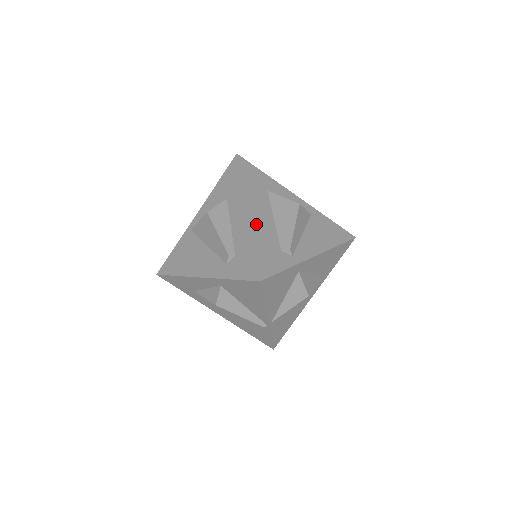
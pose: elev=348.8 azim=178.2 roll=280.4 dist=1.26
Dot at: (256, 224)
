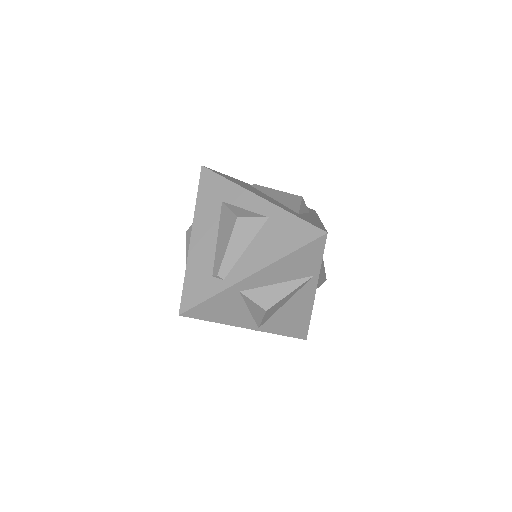
Dot at: (195, 250)
